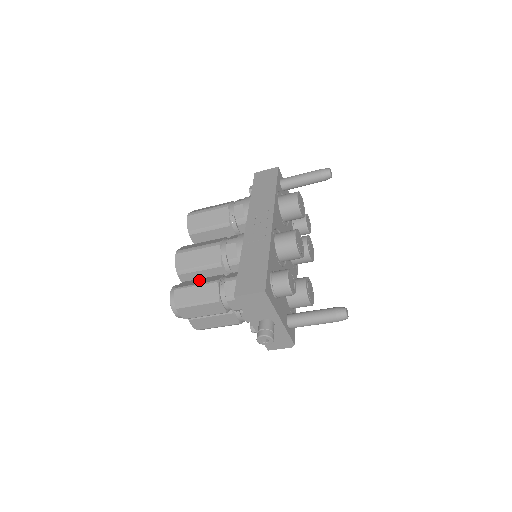
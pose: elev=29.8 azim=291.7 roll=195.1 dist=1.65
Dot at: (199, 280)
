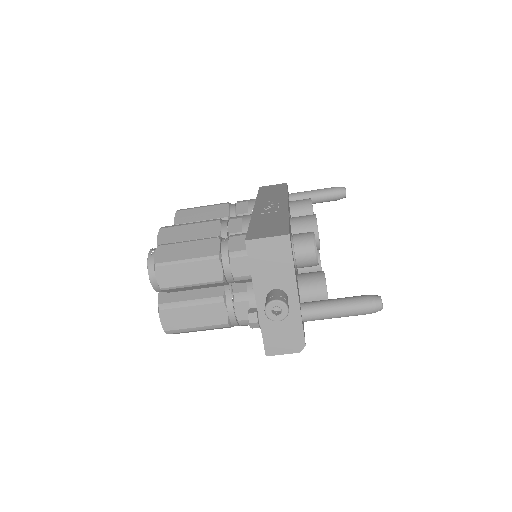
Dot at: occluded
